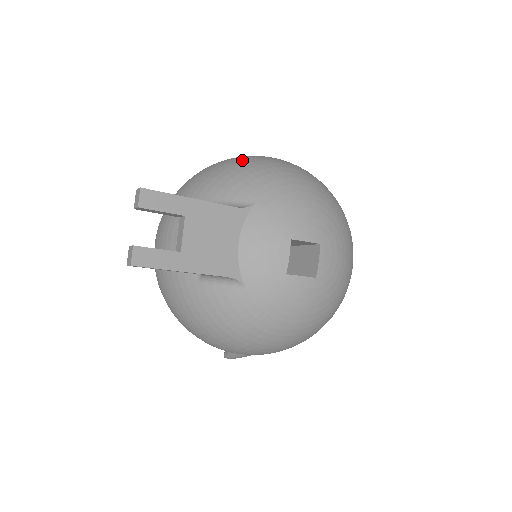
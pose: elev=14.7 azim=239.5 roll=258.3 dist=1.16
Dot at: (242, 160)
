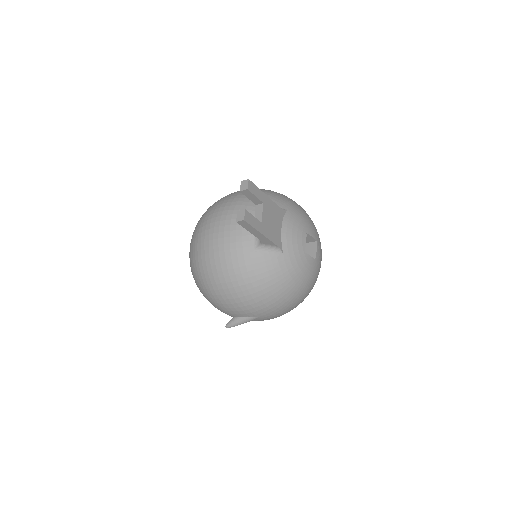
Dot at: occluded
